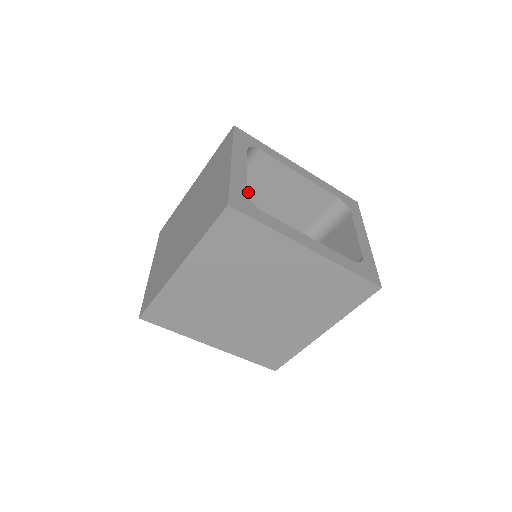
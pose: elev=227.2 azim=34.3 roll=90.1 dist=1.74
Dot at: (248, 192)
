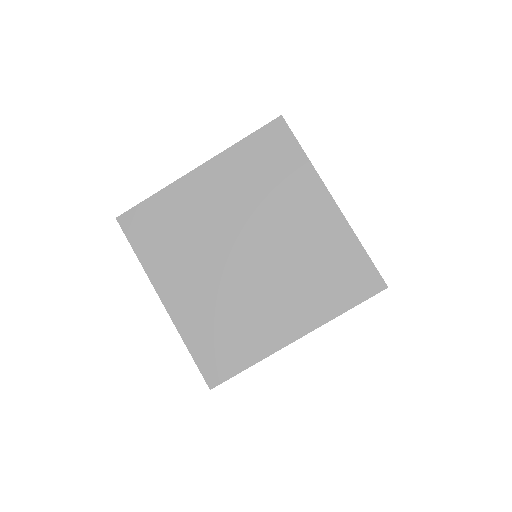
Dot at: occluded
